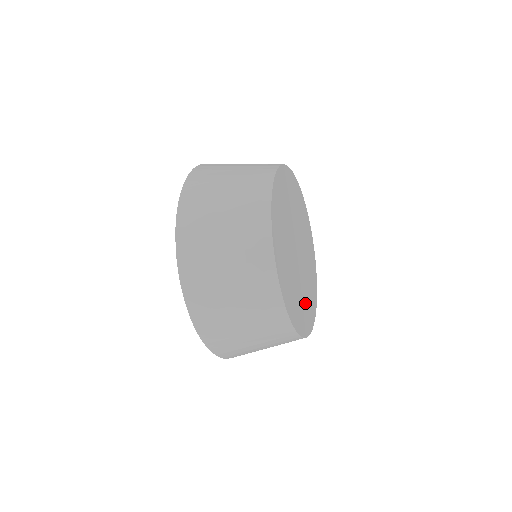
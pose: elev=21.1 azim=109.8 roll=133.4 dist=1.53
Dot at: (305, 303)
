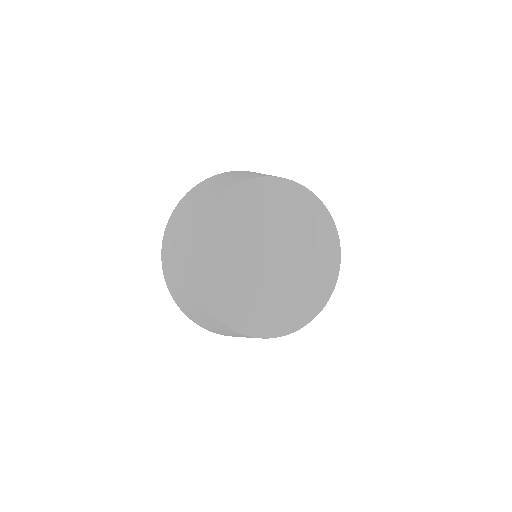
Dot at: (296, 299)
